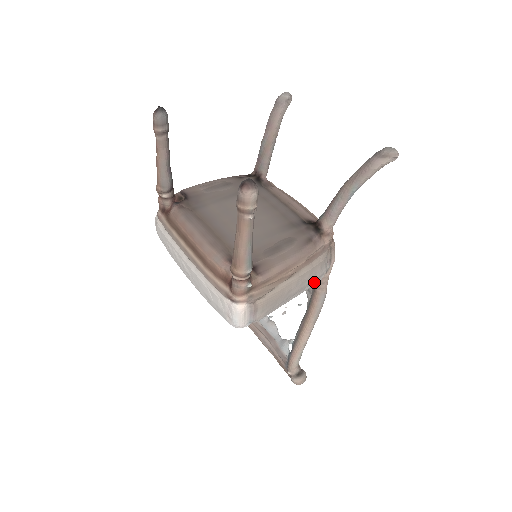
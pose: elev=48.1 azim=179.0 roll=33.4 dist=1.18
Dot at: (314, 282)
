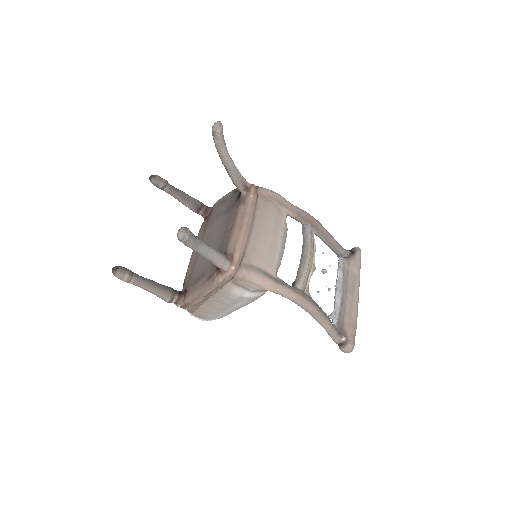
Dot at: (242, 300)
